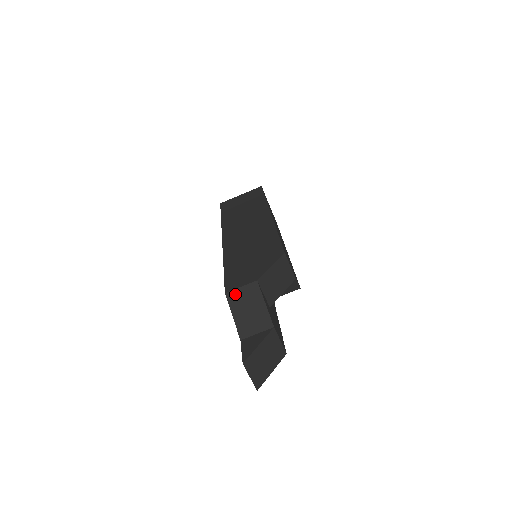
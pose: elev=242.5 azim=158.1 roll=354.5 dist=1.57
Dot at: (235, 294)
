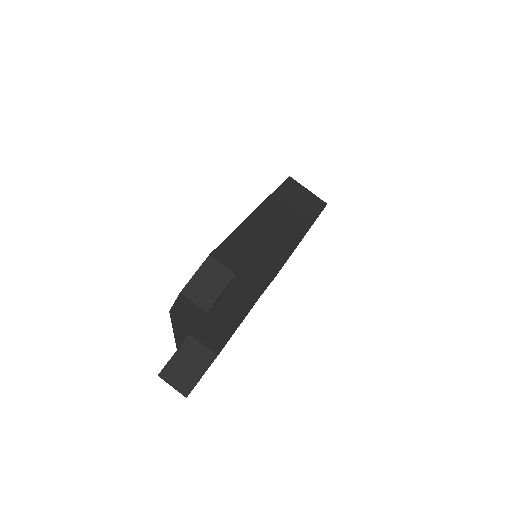
Dot at: (173, 310)
